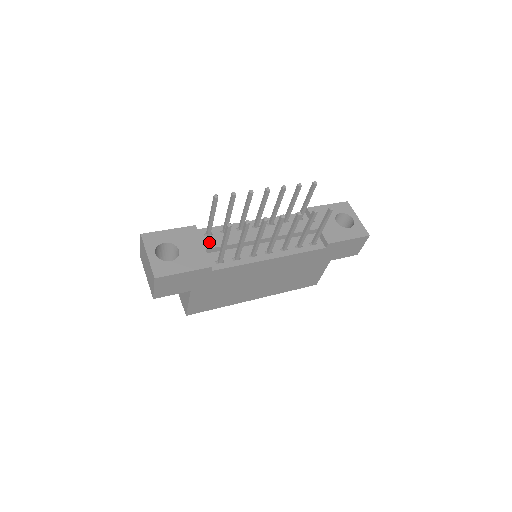
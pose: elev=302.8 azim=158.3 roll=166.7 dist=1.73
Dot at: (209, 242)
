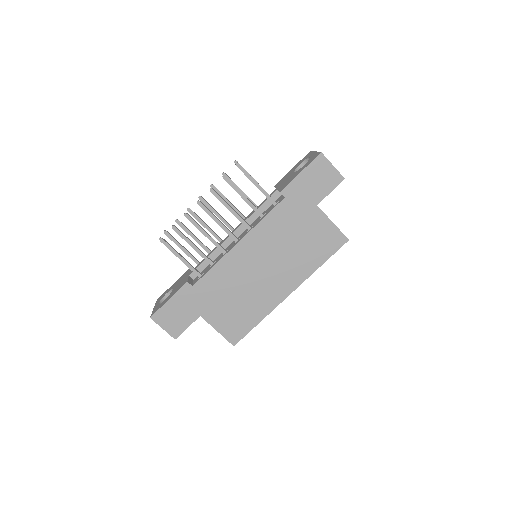
Dot at: occluded
